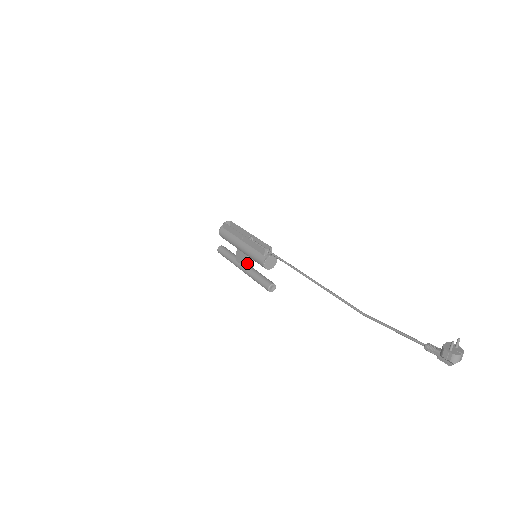
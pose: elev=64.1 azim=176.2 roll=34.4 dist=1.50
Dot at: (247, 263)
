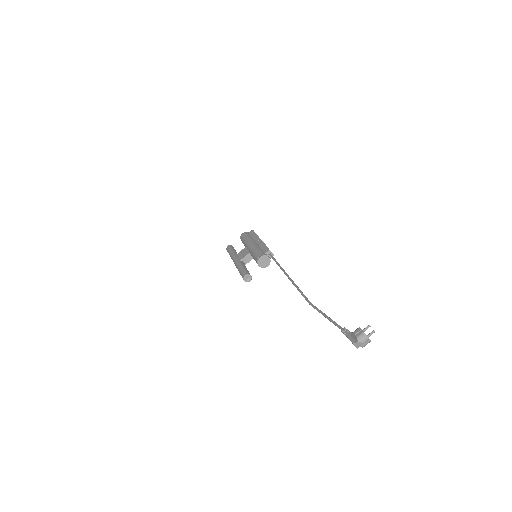
Dot at: (245, 257)
